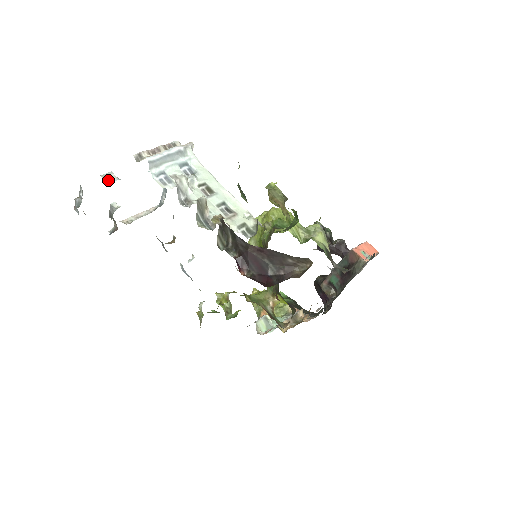
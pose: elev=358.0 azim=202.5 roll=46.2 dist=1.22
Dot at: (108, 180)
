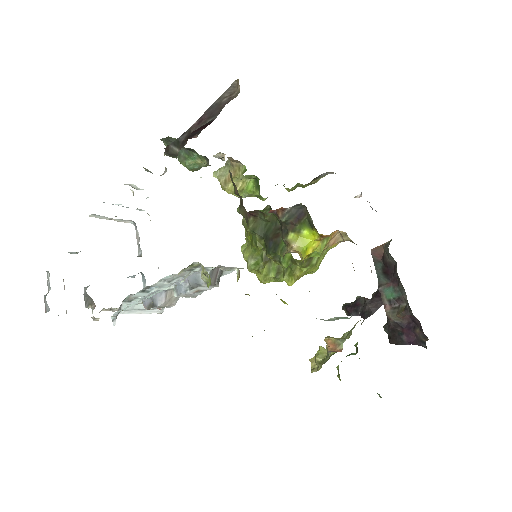
Dot at: occluded
